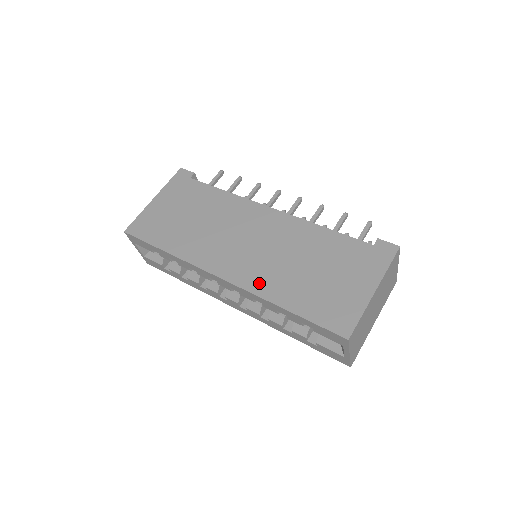
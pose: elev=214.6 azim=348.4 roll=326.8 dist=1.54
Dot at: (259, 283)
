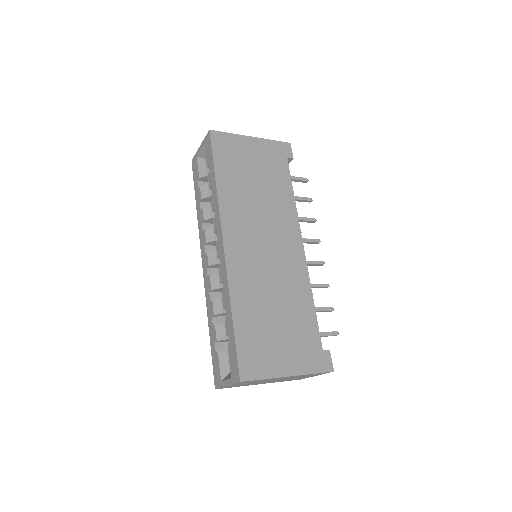
Dot at: (239, 279)
